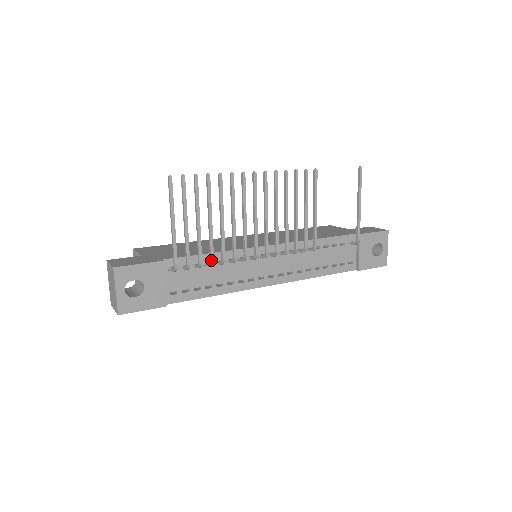
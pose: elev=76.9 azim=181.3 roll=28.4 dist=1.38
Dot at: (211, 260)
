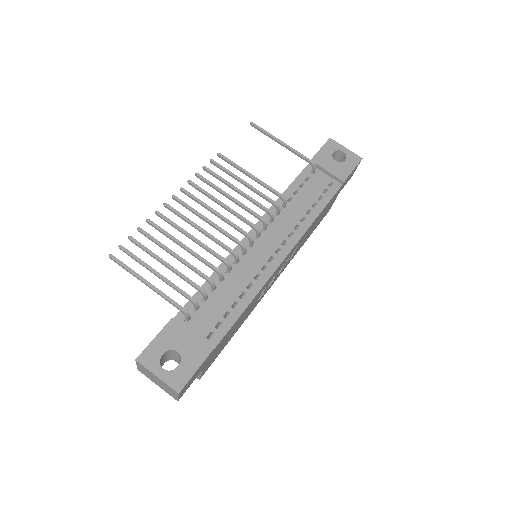
Dot at: (207, 280)
